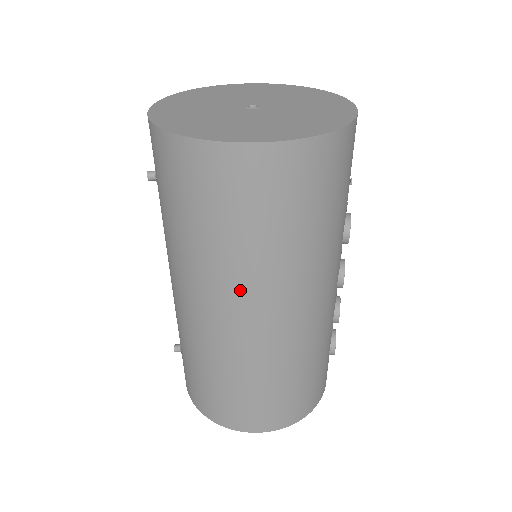
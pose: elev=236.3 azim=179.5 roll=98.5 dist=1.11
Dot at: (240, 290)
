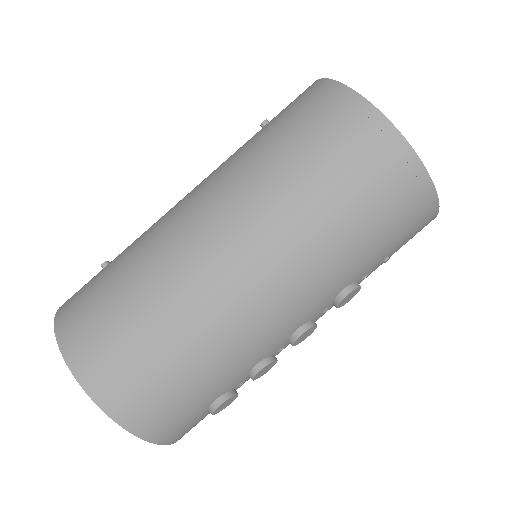
Dot at: (249, 208)
